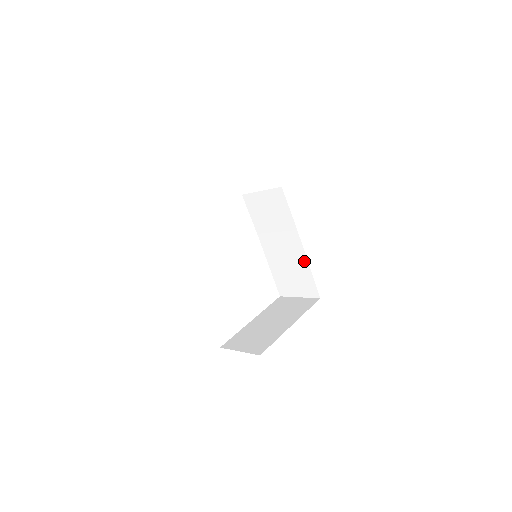
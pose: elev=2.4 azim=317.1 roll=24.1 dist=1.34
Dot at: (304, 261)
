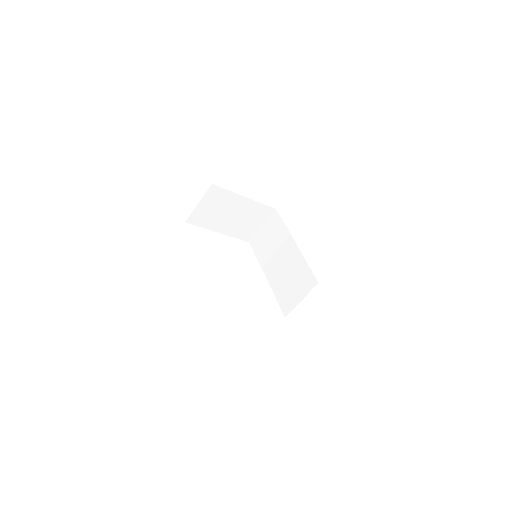
Dot at: (300, 257)
